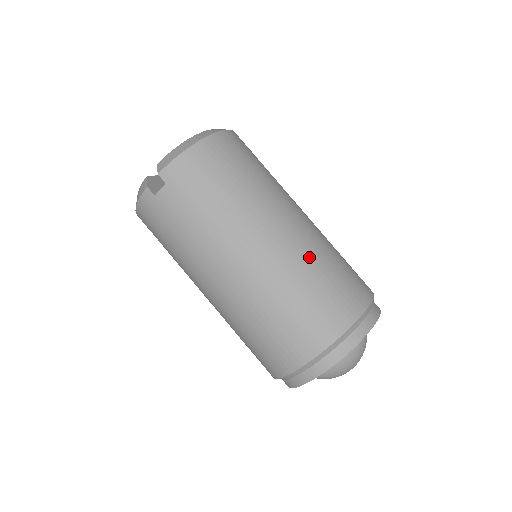
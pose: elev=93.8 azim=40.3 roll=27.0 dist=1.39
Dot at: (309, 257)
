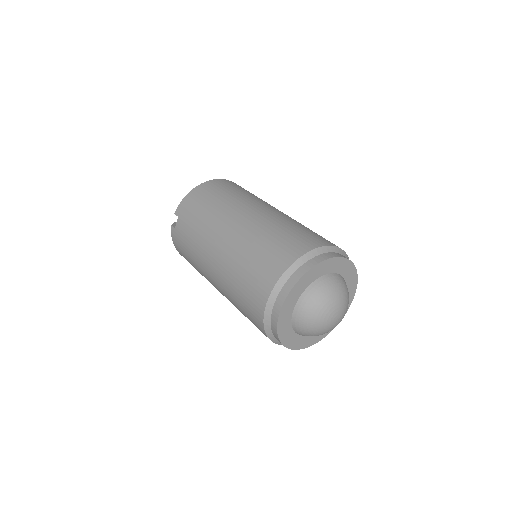
Dot at: (265, 226)
